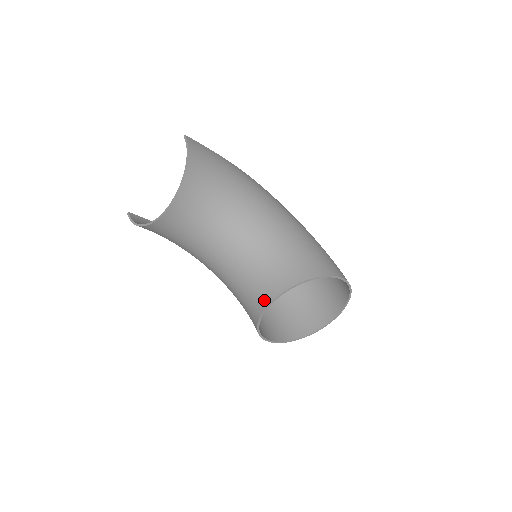
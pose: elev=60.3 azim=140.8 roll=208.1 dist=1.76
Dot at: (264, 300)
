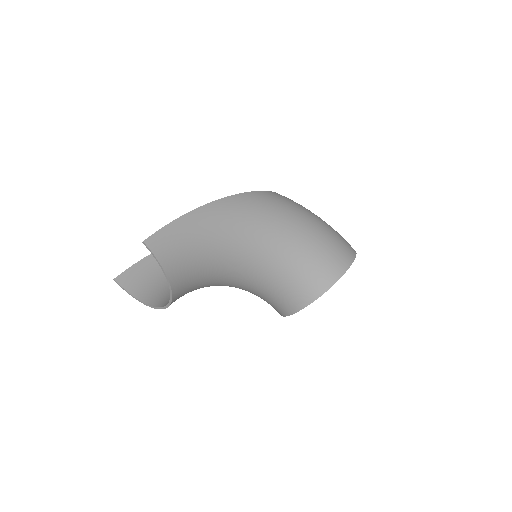
Dot at: (283, 311)
